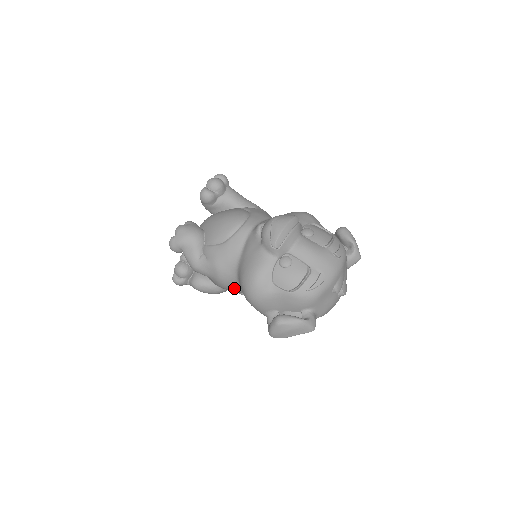
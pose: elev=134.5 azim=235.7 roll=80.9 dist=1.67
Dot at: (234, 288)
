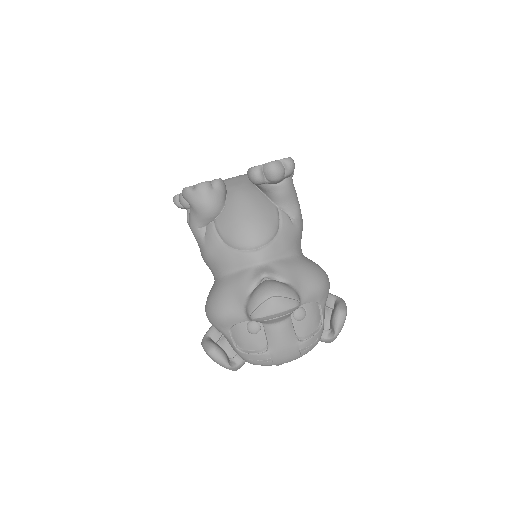
Dot at: occluded
